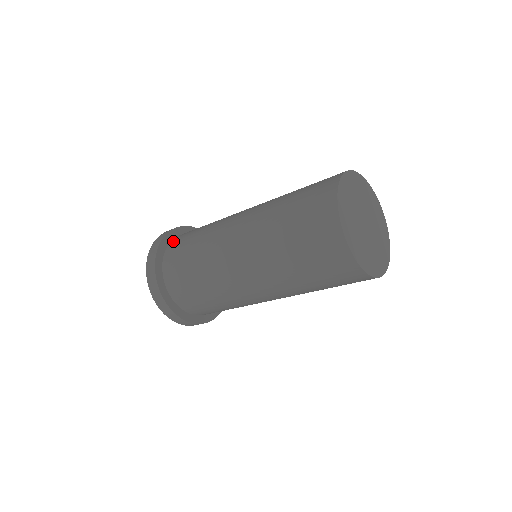
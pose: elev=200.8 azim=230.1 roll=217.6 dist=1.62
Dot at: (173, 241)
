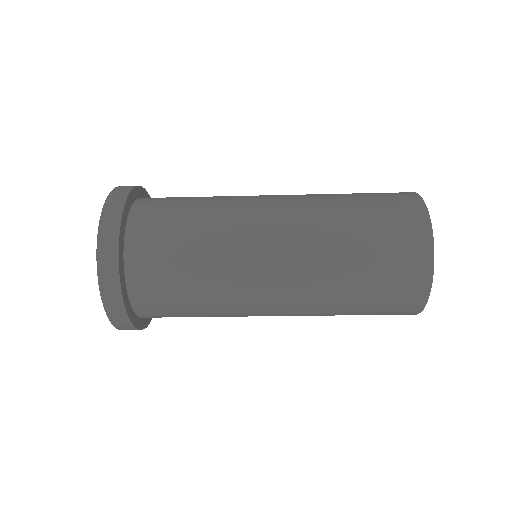
Dot at: (136, 218)
